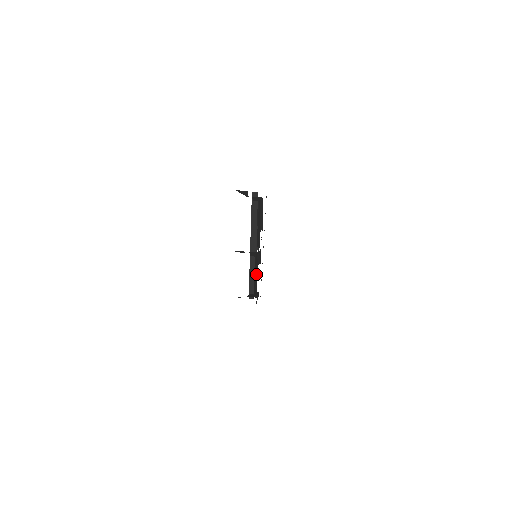
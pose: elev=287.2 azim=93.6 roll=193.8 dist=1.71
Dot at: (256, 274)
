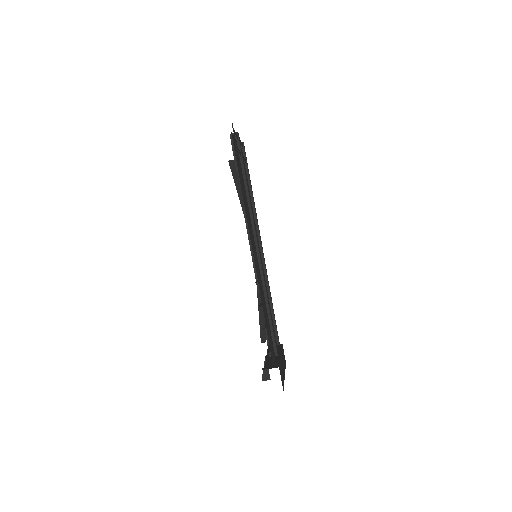
Dot at: occluded
